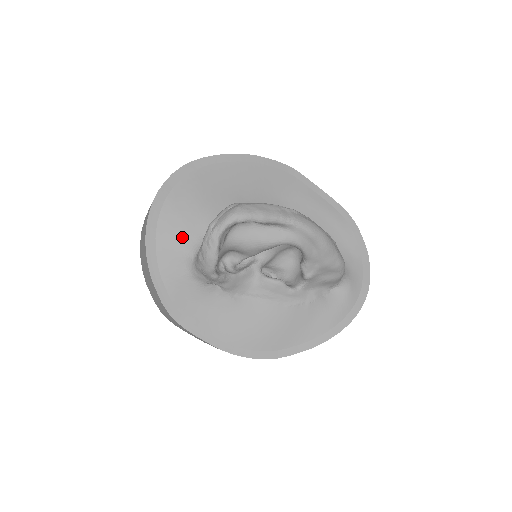
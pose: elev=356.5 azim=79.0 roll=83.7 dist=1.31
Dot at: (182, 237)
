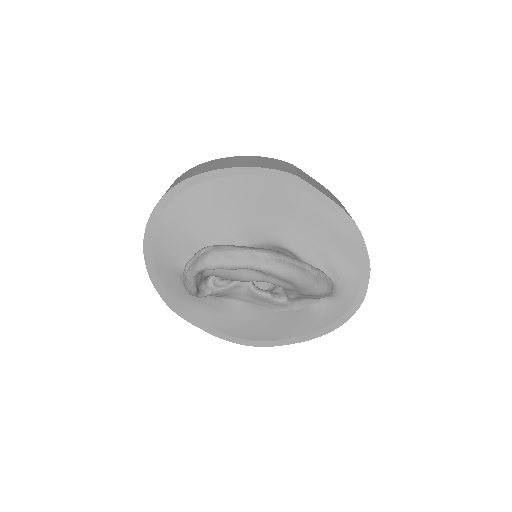
Dot at: (174, 256)
